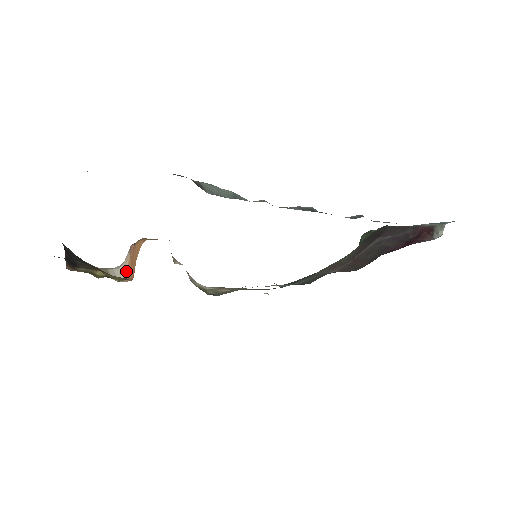
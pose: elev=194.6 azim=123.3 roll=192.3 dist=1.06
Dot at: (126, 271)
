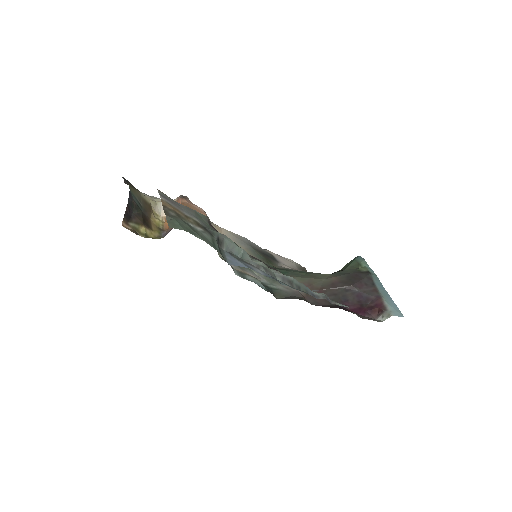
Dot at: occluded
